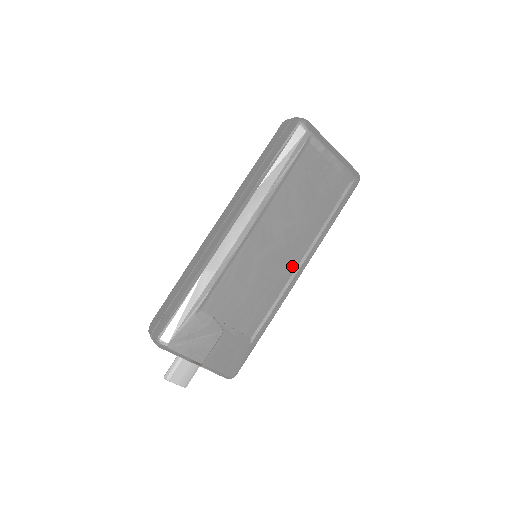
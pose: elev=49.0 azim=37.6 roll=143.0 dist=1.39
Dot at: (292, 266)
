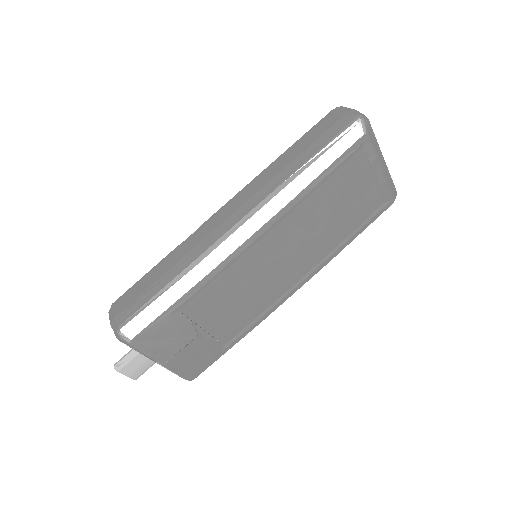
Dot at: (293, 279)
